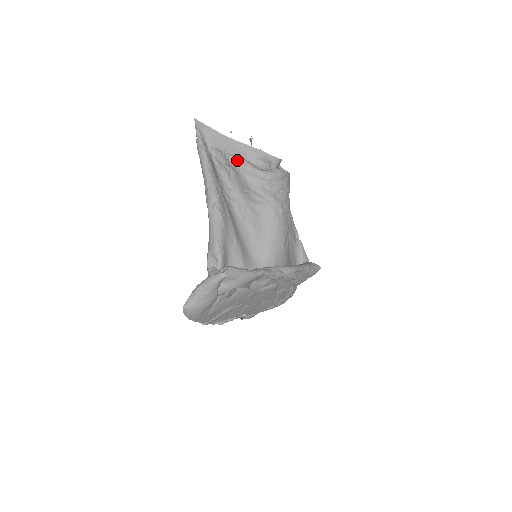
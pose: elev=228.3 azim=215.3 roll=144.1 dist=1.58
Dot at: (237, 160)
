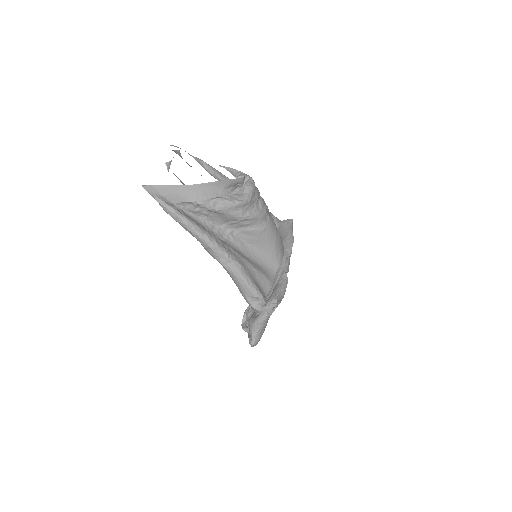
Dot at: (214, 204)
